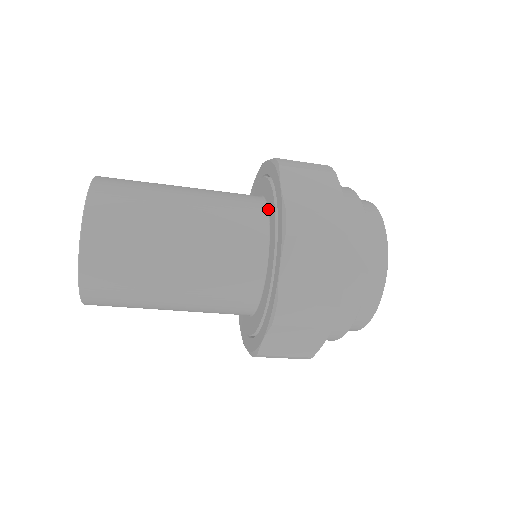
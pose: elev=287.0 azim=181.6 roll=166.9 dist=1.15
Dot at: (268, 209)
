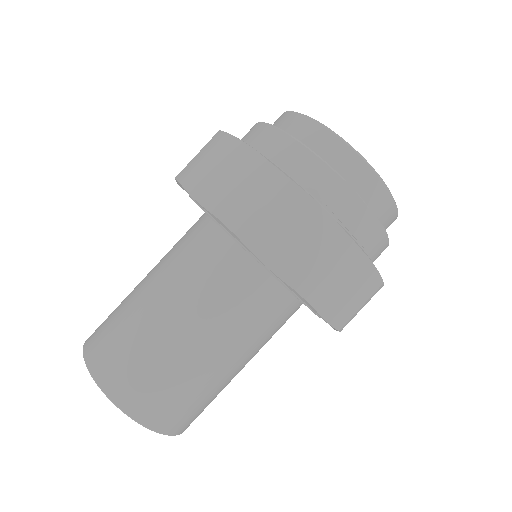
Dot at: (253, 258)
